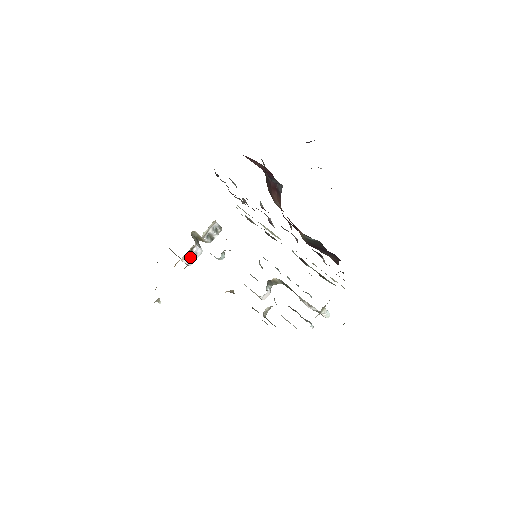
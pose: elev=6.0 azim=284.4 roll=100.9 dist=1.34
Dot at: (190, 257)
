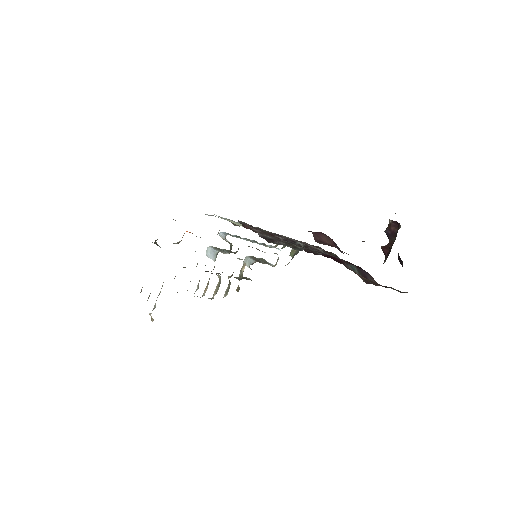
Dot at: occluded
